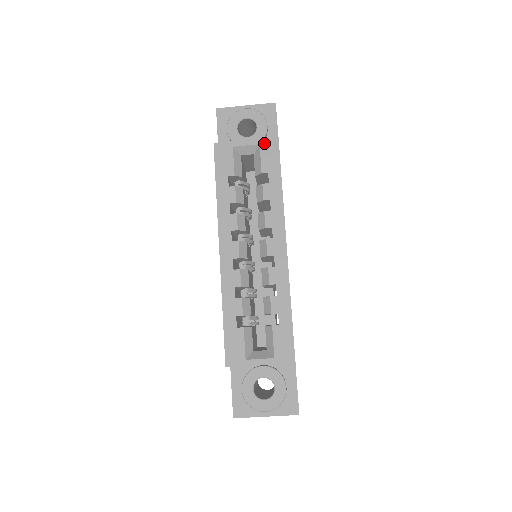
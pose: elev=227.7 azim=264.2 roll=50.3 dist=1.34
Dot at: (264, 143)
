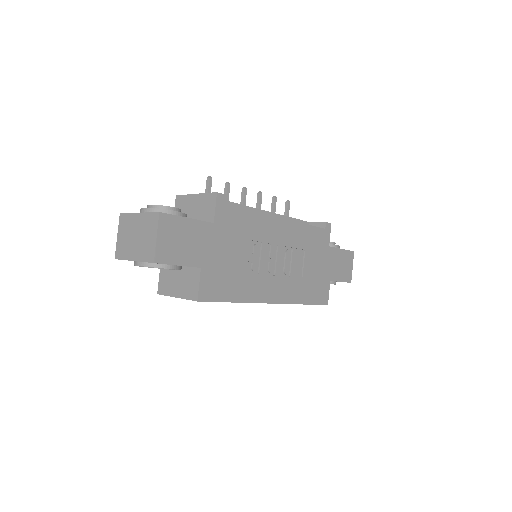
Dot at: occluded
